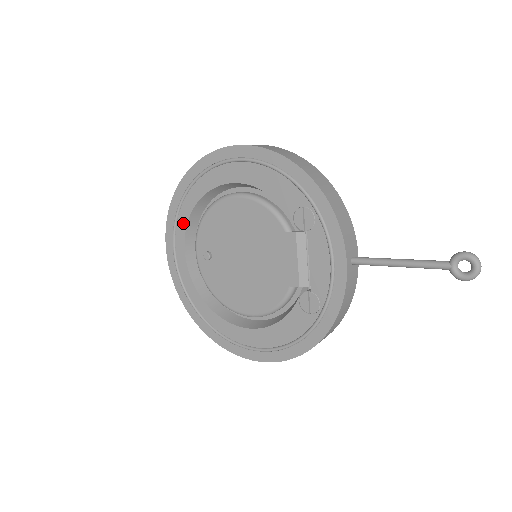
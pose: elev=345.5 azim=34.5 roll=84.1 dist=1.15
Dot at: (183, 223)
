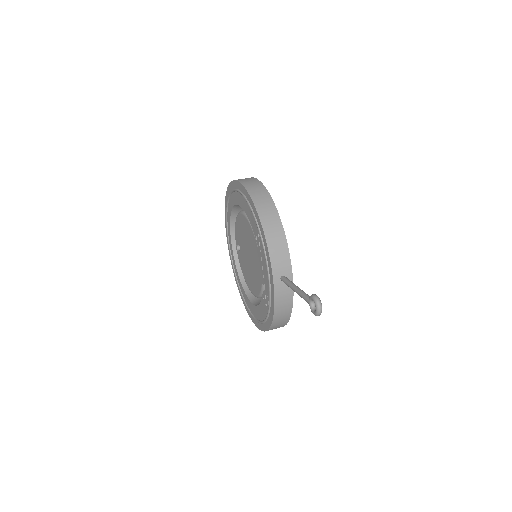
Dot at: (229, 222)
